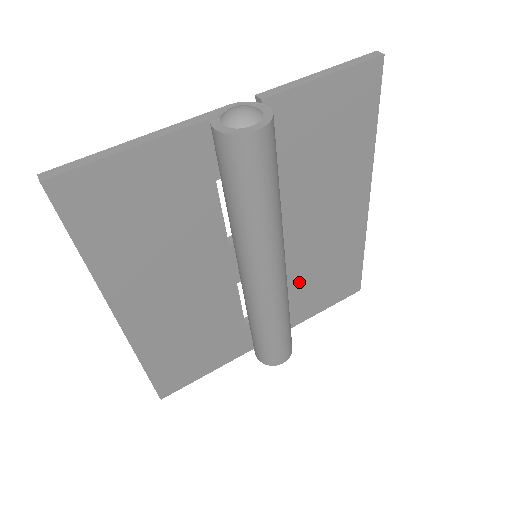
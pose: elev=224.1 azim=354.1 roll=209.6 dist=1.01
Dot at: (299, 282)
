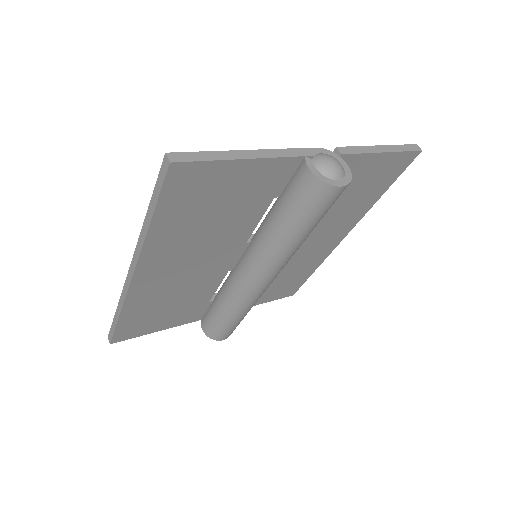
Dot at: occluded
